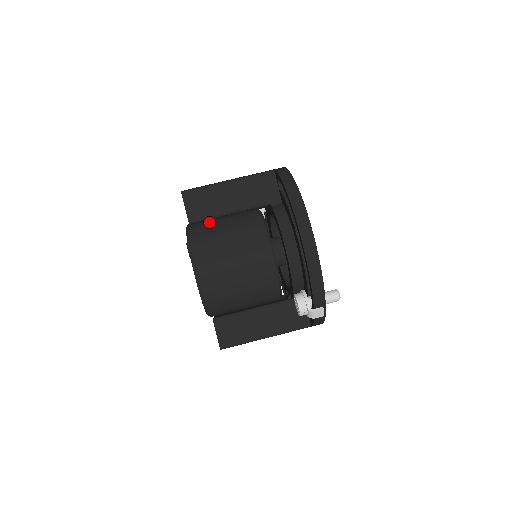
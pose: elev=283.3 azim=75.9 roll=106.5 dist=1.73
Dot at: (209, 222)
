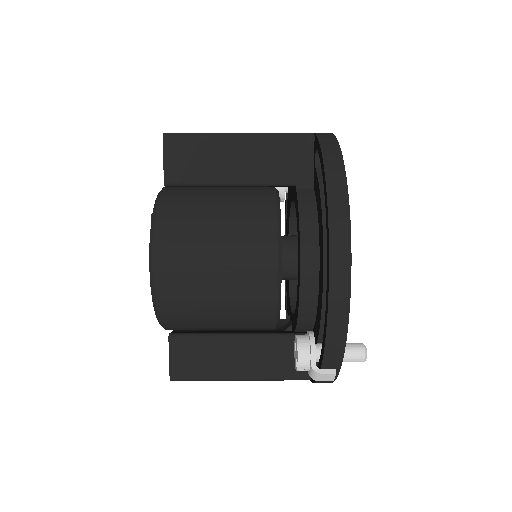
Dot at: (195, 190)
